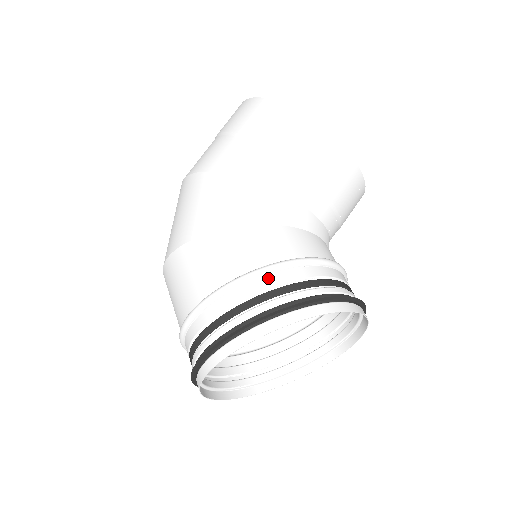
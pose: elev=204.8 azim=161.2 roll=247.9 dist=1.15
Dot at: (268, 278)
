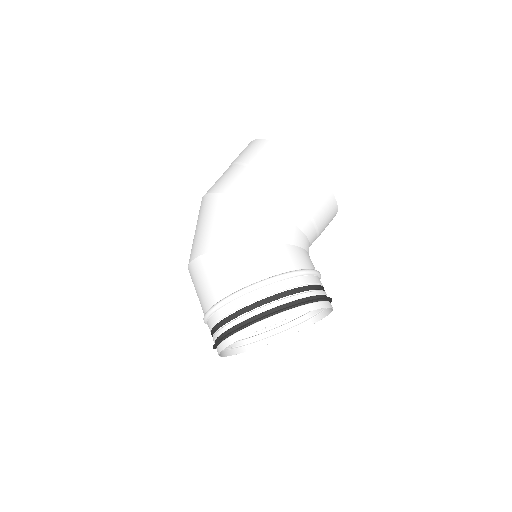
Dot at: (282, 283)
